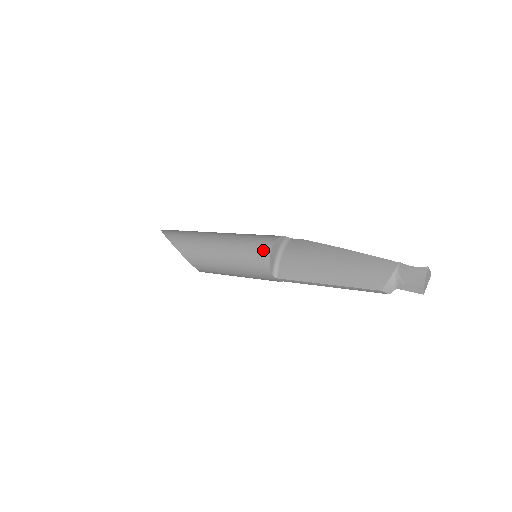
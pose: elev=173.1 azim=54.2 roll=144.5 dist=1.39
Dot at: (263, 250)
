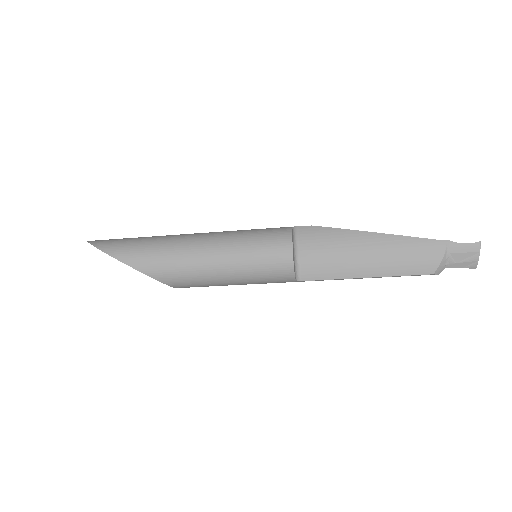
Dot at: (281, 256)
